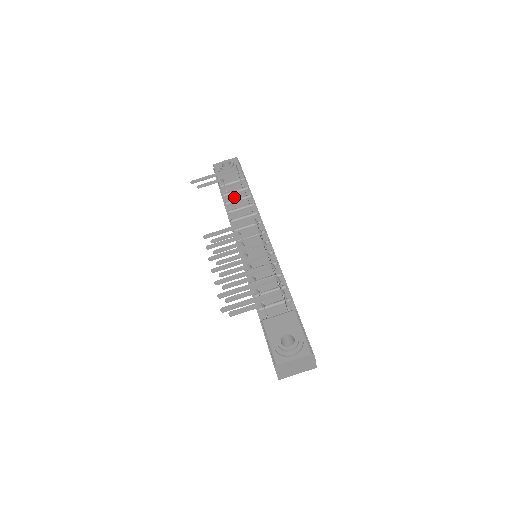
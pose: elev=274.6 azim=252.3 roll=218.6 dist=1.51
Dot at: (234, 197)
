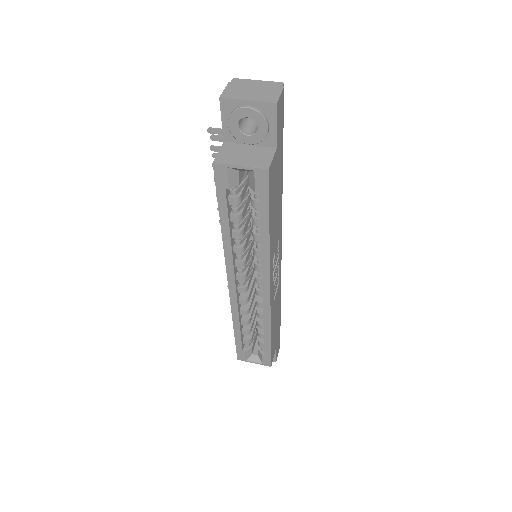
Dot at: occluded
